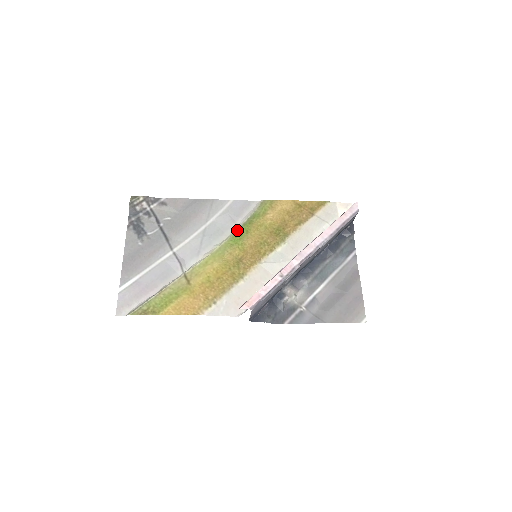
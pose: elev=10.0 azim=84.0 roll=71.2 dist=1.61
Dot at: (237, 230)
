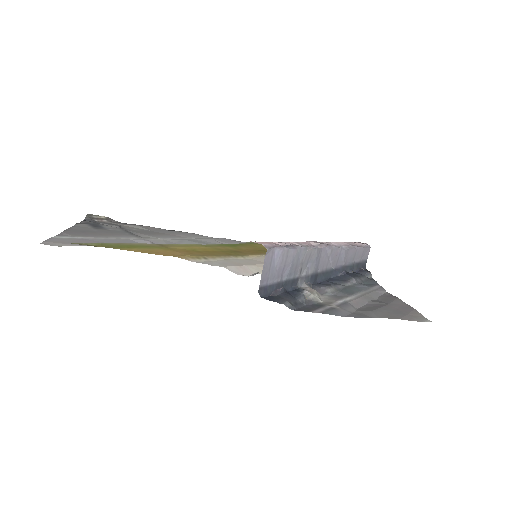
Dot at: occluded
